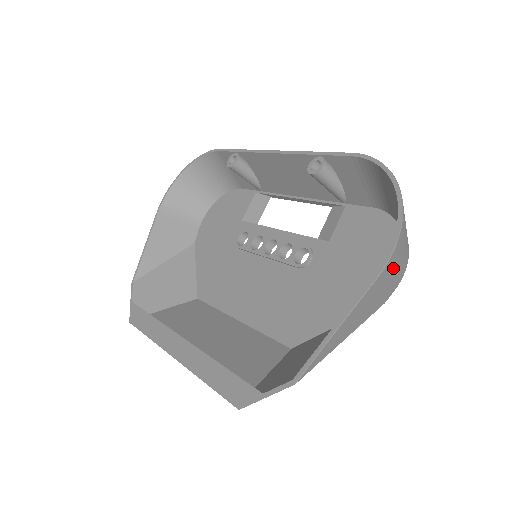
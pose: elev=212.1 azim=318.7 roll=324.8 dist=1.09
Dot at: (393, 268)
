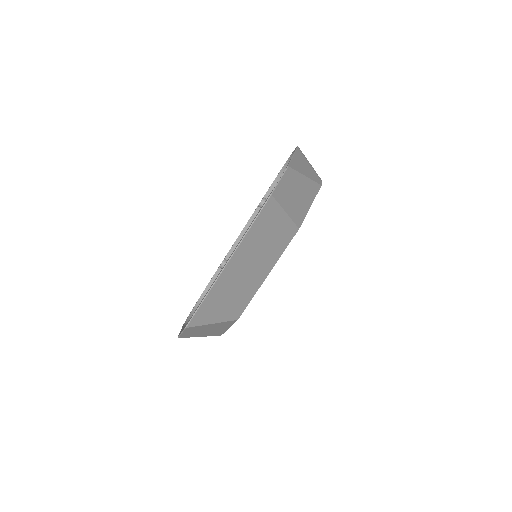
Dot at: (306, 158)
